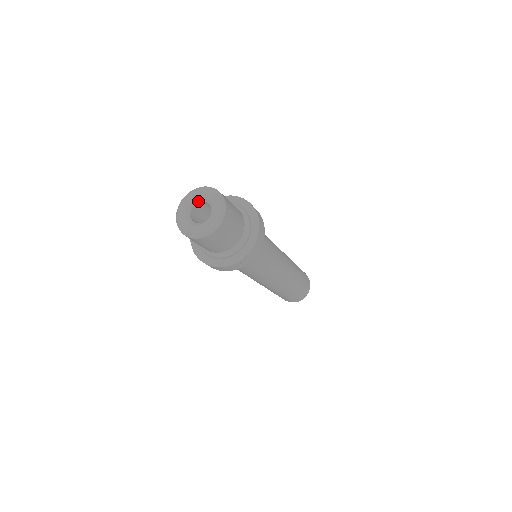
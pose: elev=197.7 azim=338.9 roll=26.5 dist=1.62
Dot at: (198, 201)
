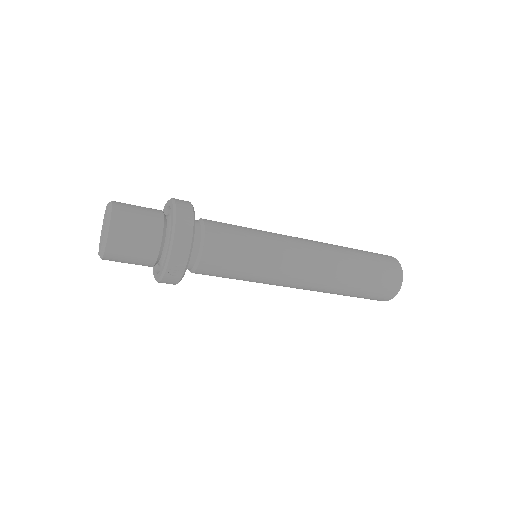
Dot at: occluded
